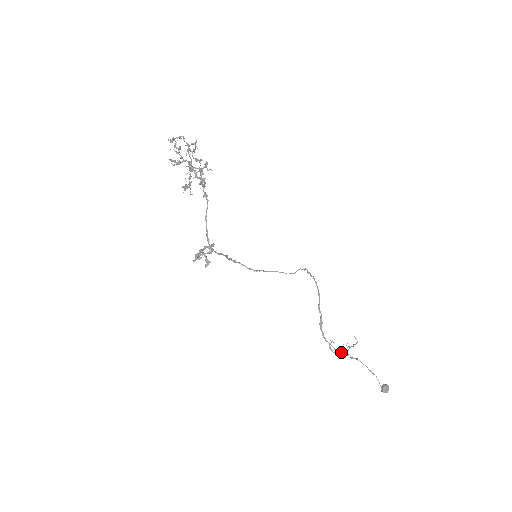
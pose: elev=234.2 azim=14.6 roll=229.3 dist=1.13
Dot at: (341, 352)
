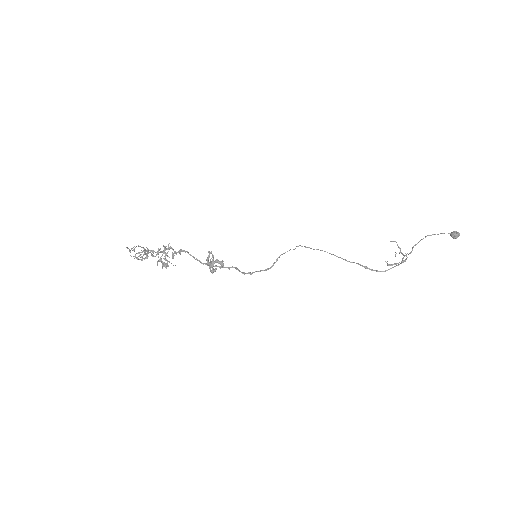
Dot at: occluded
